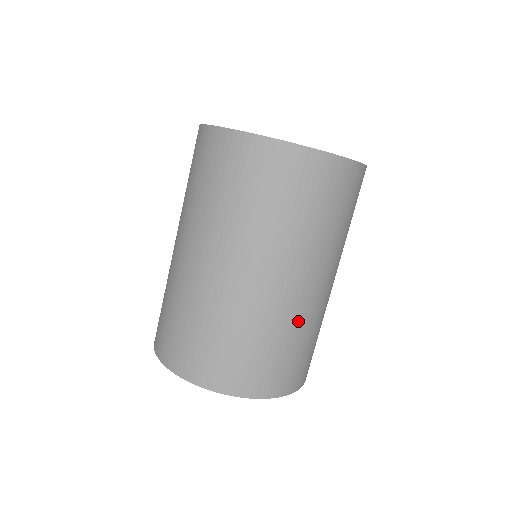
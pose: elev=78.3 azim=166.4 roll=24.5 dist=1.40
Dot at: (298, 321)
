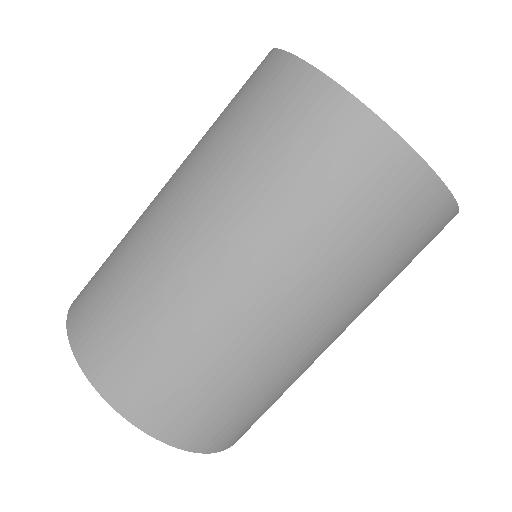
Dot at: occluded
